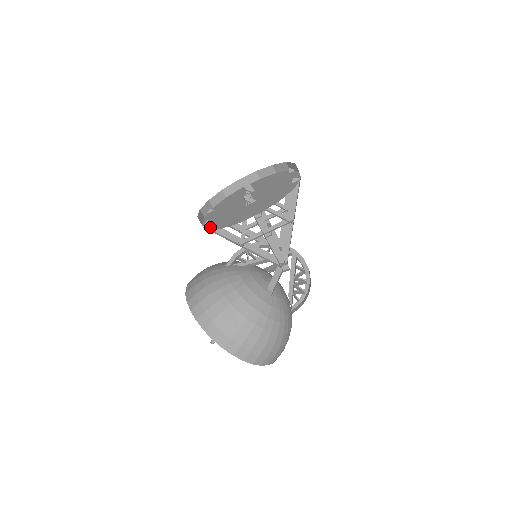
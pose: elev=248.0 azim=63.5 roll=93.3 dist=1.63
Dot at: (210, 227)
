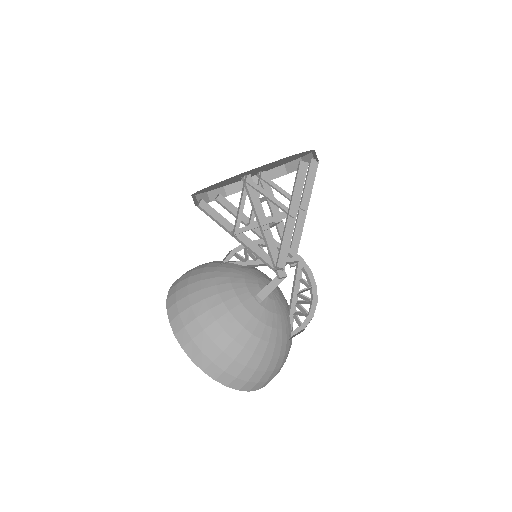
Dot at: occluded
